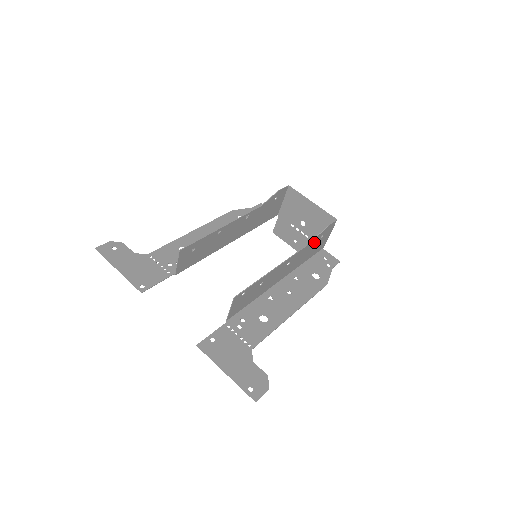
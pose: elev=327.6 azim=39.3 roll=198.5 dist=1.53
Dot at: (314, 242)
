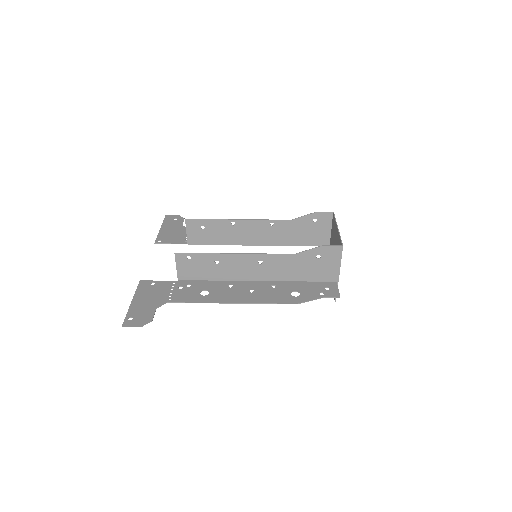
Dot at: (304, 258)
